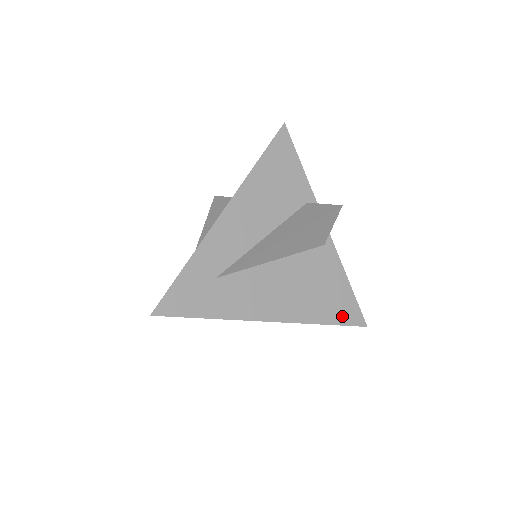
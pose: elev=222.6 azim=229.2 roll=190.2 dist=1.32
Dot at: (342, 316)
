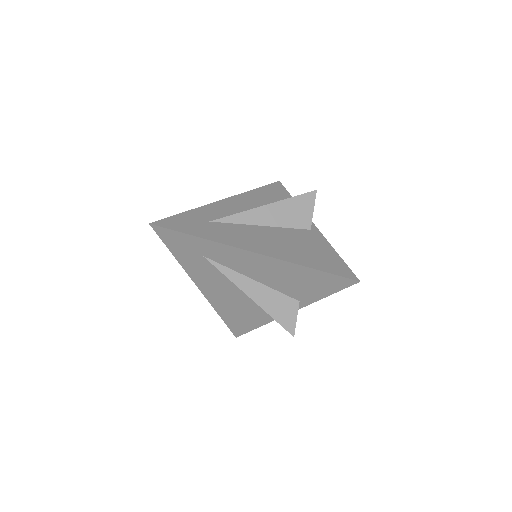
Dot at: (330, 268)
